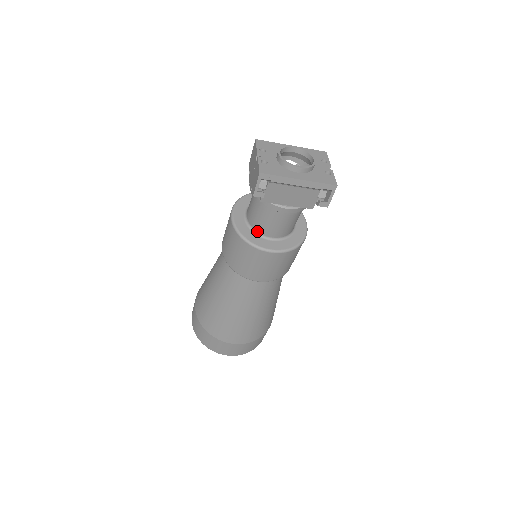
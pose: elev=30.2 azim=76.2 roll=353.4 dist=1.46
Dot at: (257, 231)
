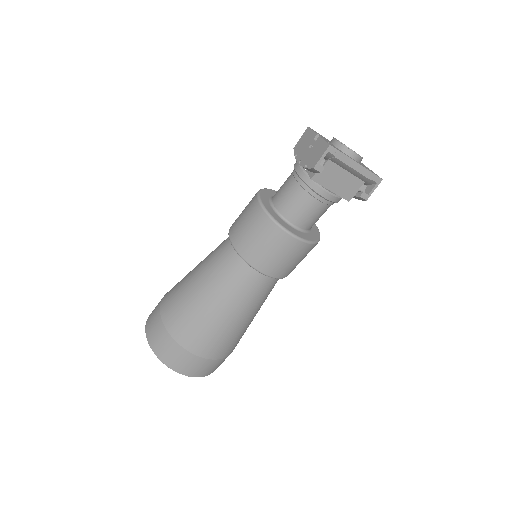
Dot at: (285, 217)
